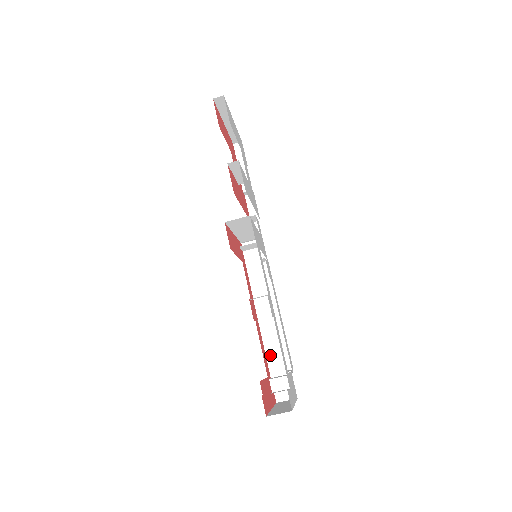
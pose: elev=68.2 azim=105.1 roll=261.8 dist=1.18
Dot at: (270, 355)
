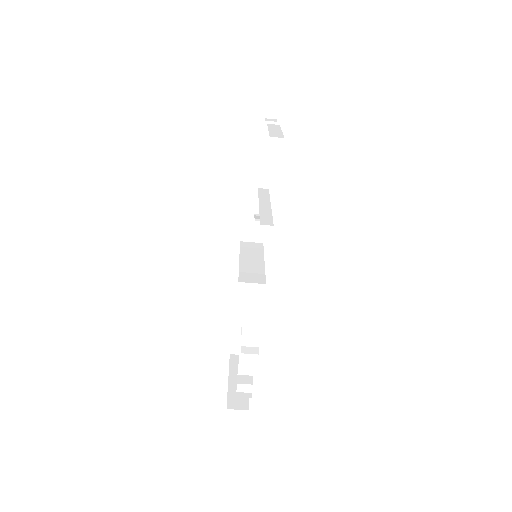
Dot at: (243, 360)
